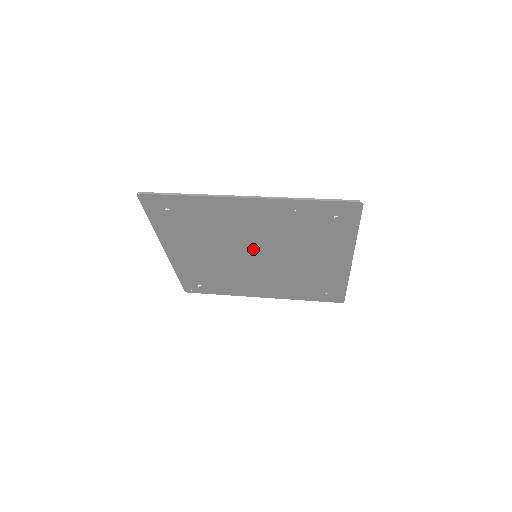
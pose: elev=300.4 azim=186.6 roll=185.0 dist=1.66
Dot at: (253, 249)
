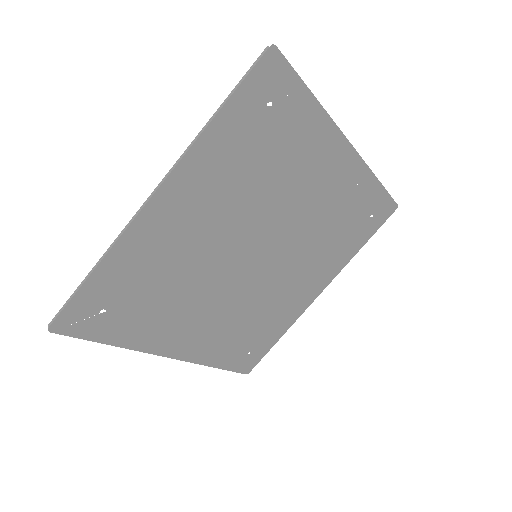
Dot at: (269, 240)
